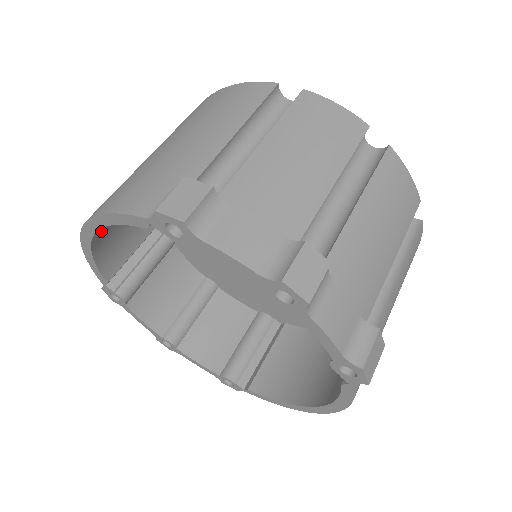
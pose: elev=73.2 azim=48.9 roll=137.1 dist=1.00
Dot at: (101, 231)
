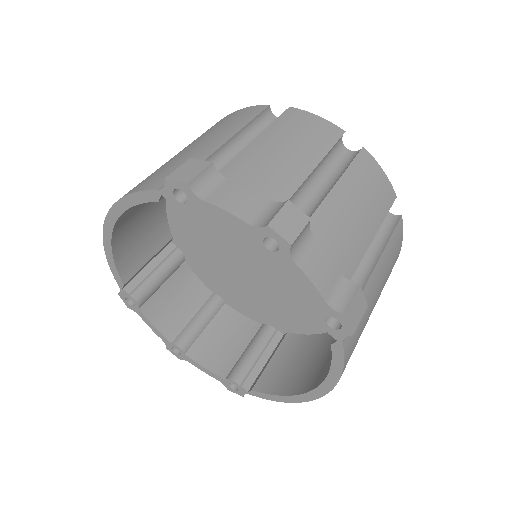
Dot at: (121, 228)
